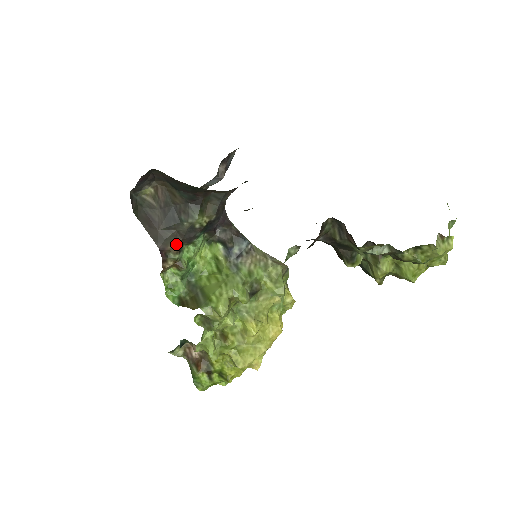
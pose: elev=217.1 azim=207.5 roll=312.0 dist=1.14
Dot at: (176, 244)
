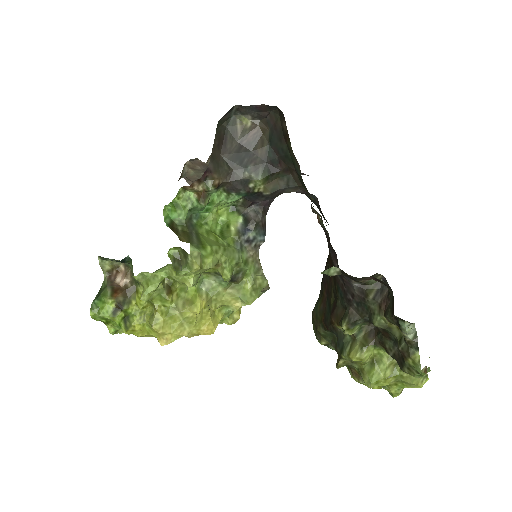
Dot at: (221, 179)
